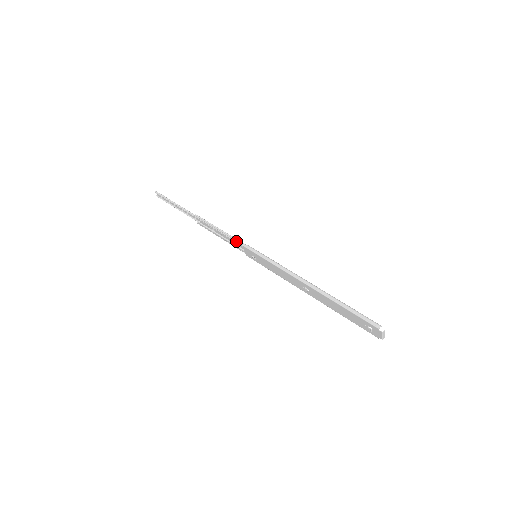
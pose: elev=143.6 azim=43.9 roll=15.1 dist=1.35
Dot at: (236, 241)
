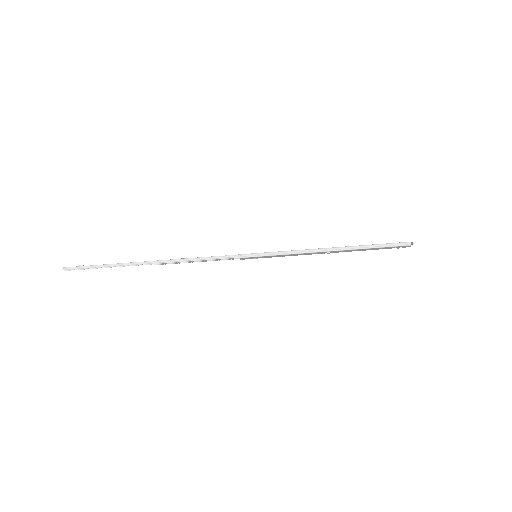
Dot at: (227, 258)
